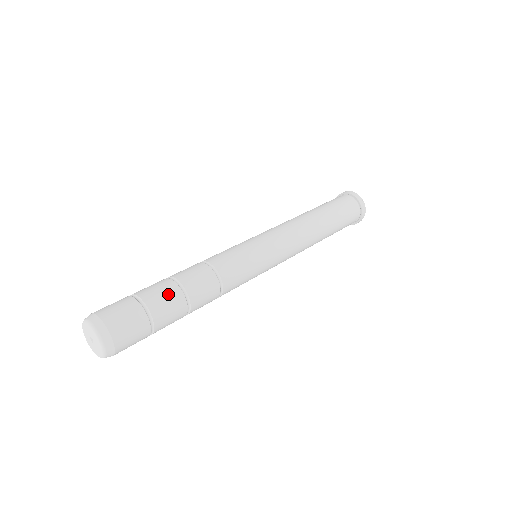
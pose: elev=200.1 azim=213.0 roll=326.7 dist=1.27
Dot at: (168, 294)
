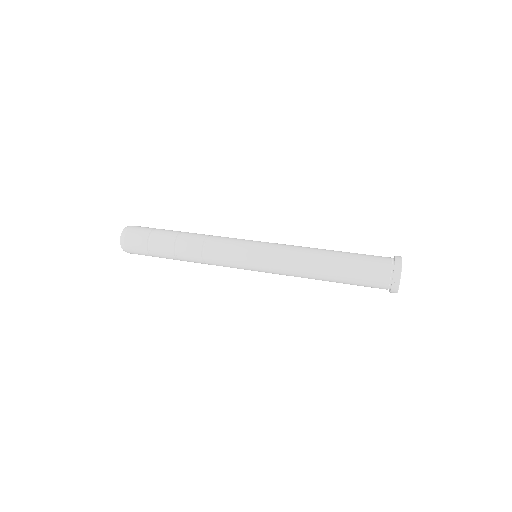
Dot at: (164, 247)
